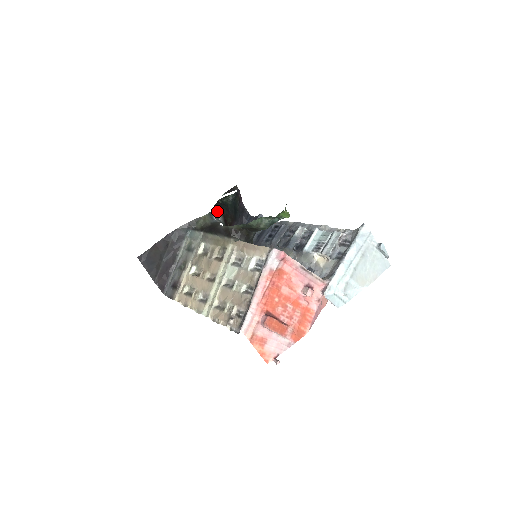
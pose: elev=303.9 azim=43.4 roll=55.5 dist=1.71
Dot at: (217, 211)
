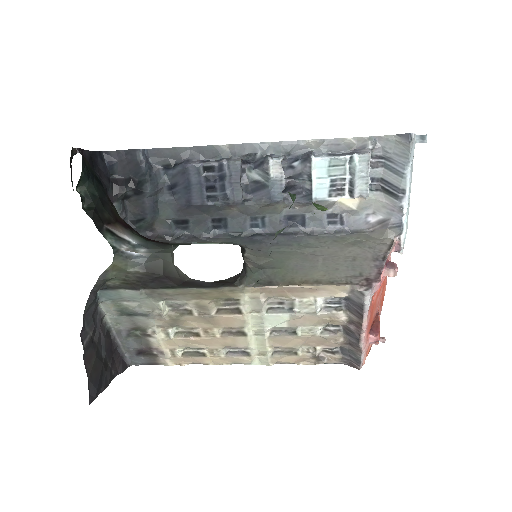
Dot at: (110, 232)
